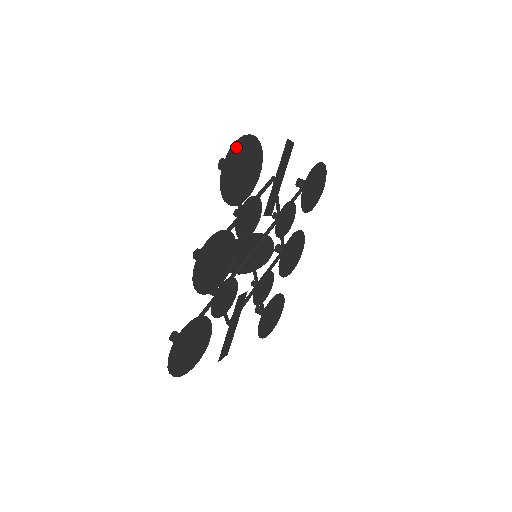
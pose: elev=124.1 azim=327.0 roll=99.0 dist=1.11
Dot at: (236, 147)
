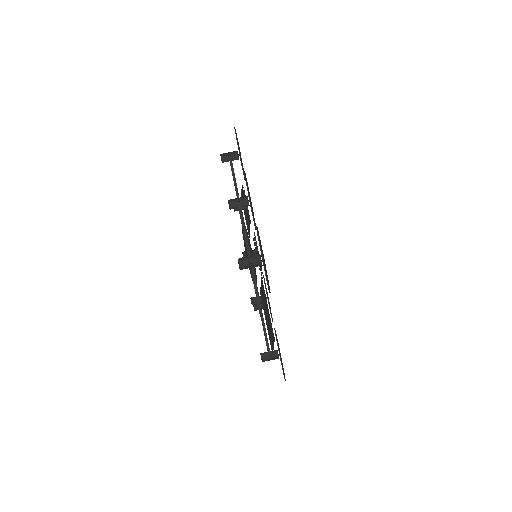
Dot at: occluded
